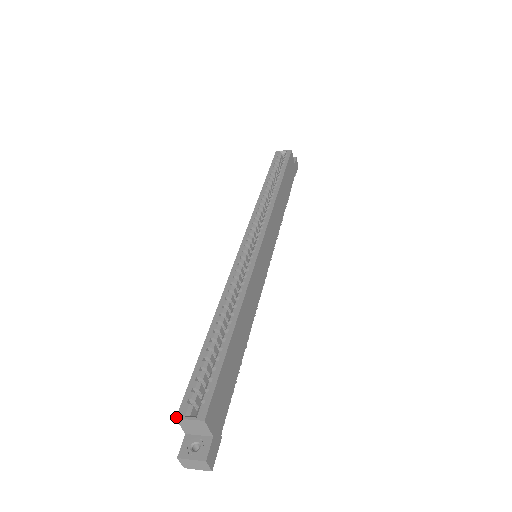
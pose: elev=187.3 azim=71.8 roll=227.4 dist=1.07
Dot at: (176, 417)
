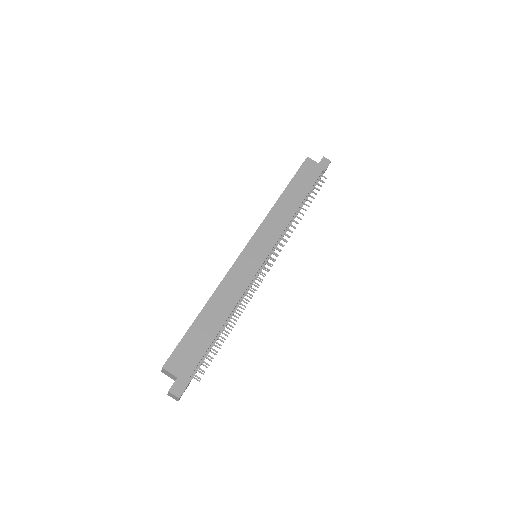
Dot at: (161, 371)
